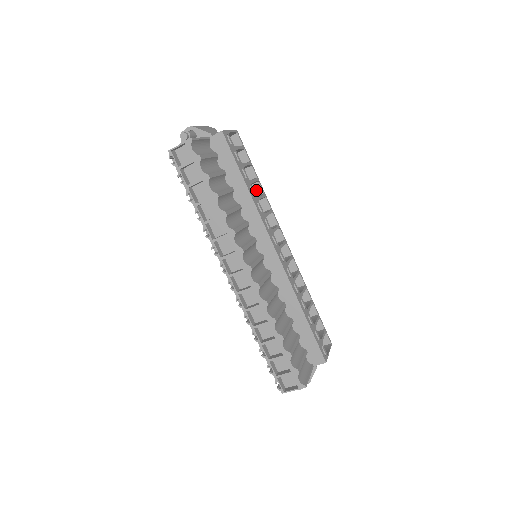
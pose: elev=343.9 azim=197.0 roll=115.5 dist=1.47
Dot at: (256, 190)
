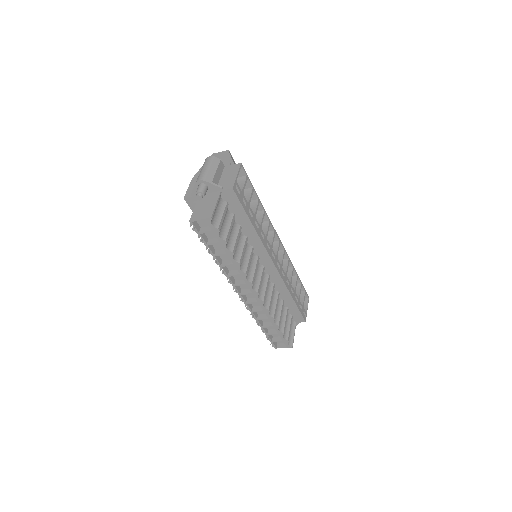
Dot at: occluded
